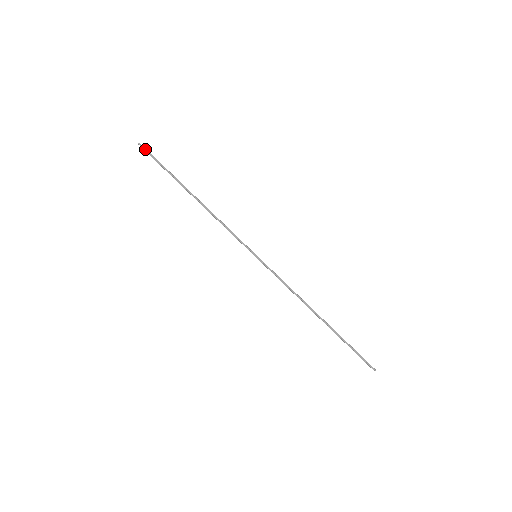
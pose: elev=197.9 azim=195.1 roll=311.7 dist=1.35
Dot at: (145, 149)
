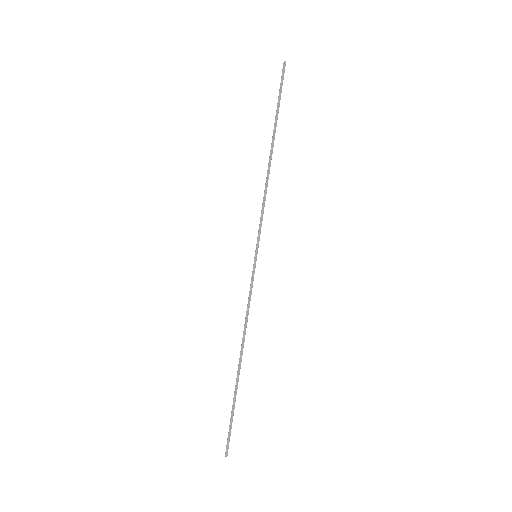
Dot at: (284, 72)
